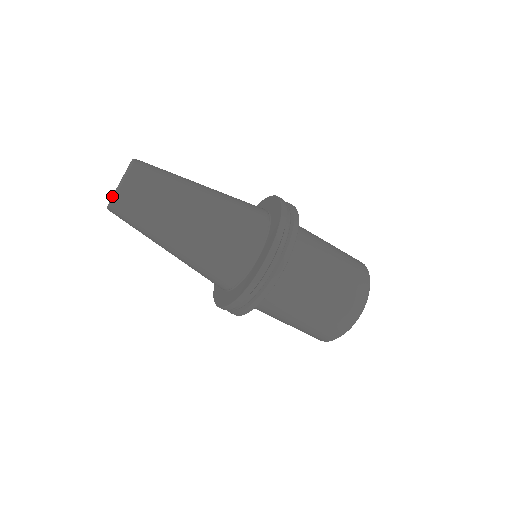
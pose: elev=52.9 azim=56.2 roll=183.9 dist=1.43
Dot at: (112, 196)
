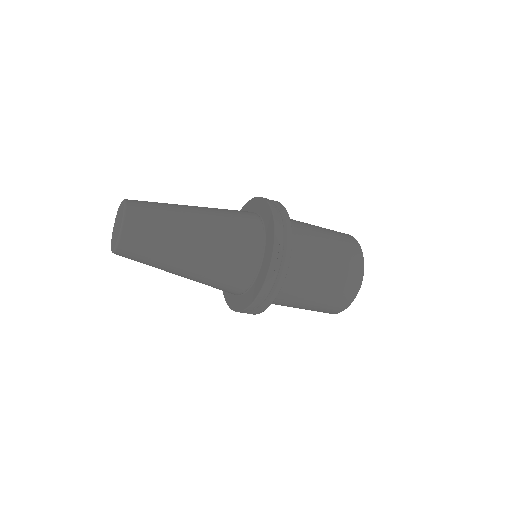
Dot at: (112, 238)
